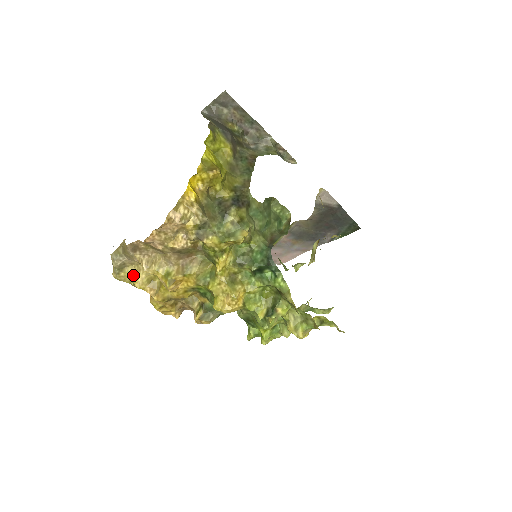
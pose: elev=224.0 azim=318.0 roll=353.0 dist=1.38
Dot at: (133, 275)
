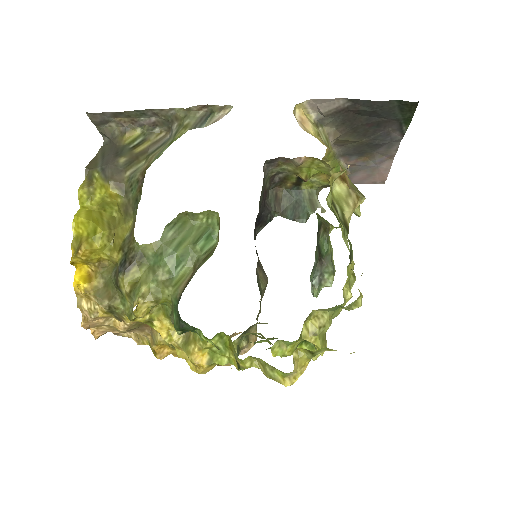
Dot at: occluded
